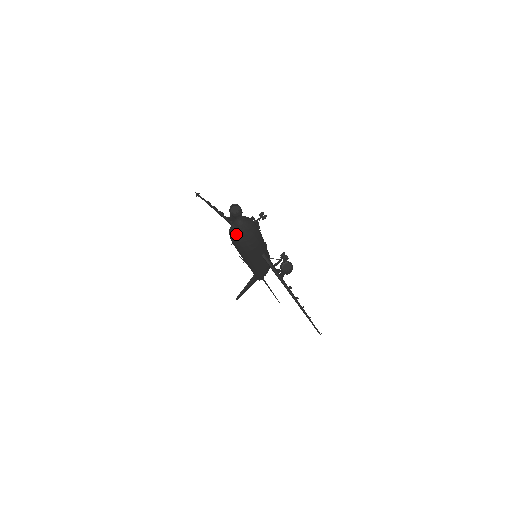
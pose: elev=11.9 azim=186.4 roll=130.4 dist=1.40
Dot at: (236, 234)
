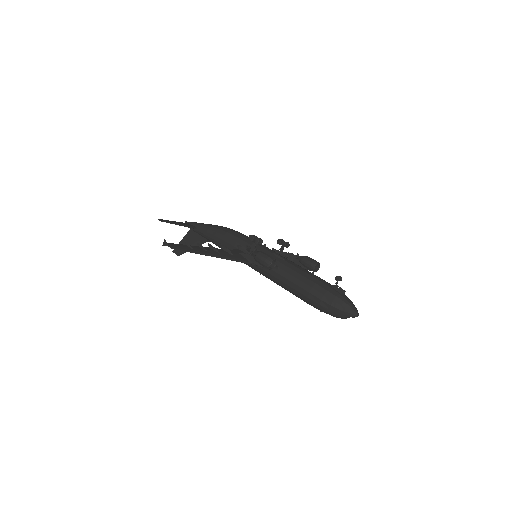
Dot at: (346, 318)
